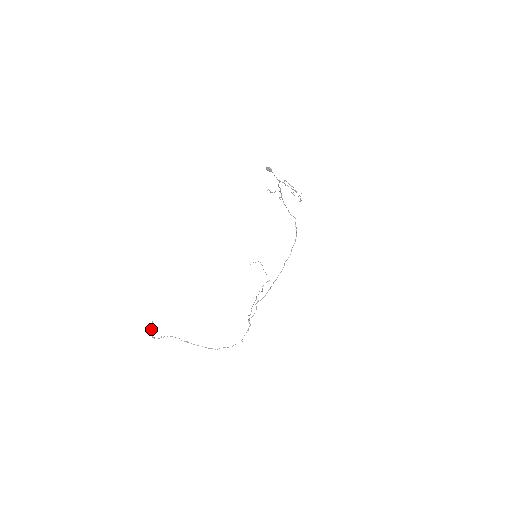
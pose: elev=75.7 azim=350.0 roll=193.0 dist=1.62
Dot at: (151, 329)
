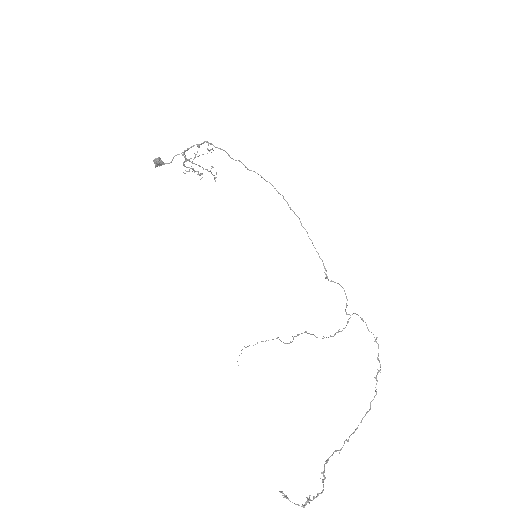
Dot at: occluded
